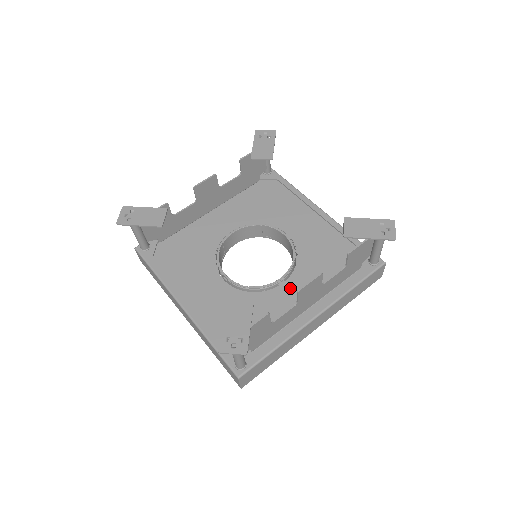
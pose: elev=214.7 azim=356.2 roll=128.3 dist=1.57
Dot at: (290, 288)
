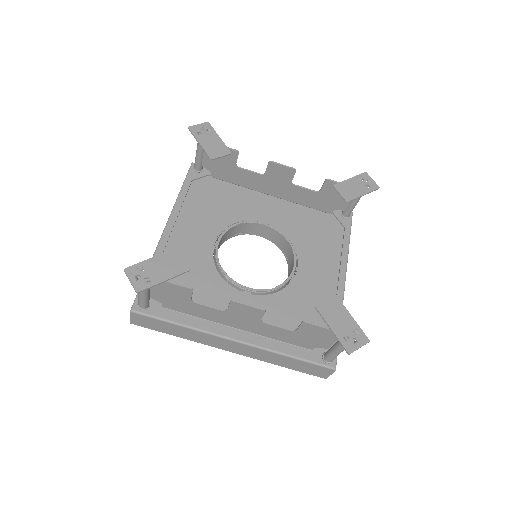
Dot at: (246, 302)
